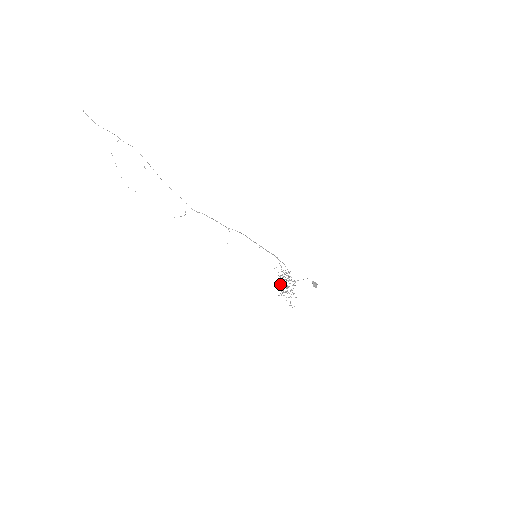
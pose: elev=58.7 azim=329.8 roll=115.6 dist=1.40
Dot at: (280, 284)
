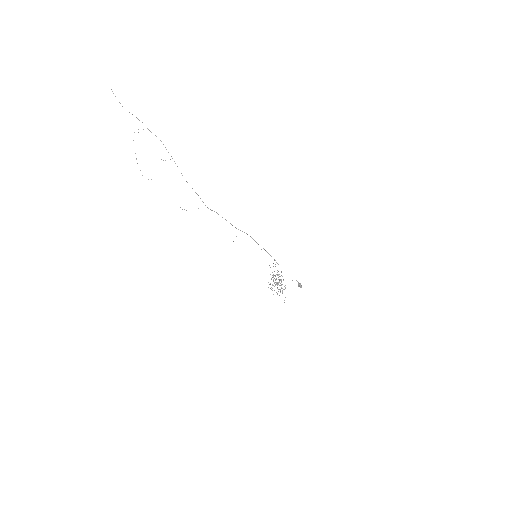
Dot at: occluded
